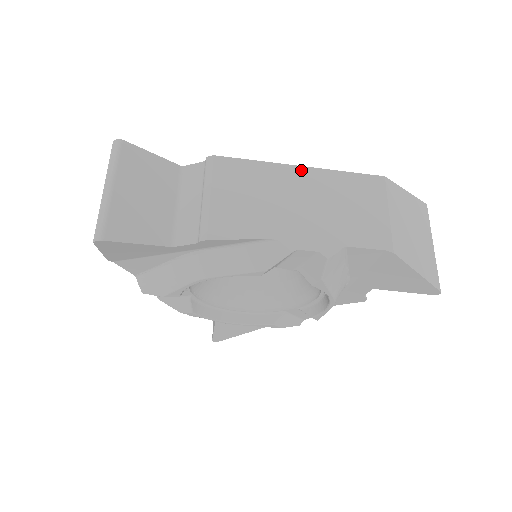
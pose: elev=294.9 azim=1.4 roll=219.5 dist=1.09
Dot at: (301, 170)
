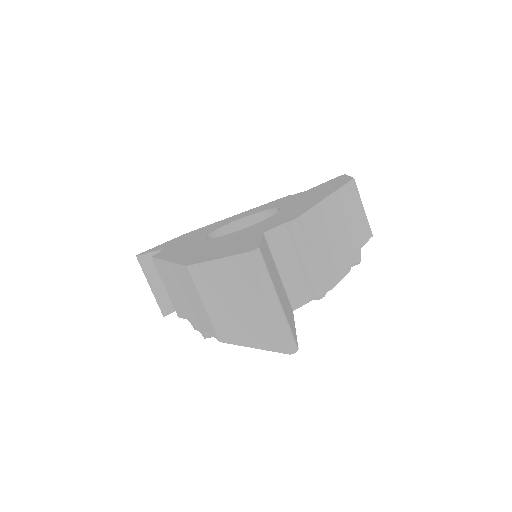
Dot at: (330, 200)
